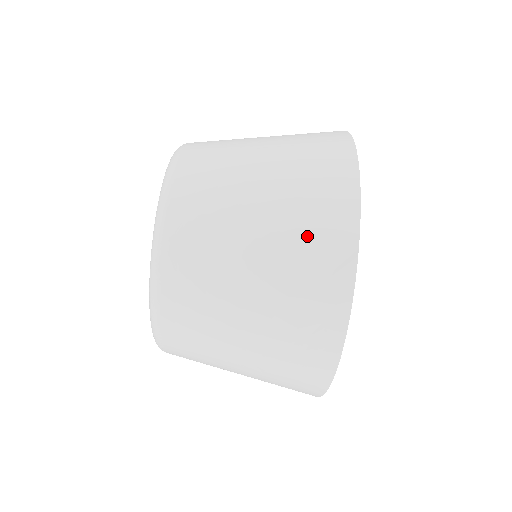
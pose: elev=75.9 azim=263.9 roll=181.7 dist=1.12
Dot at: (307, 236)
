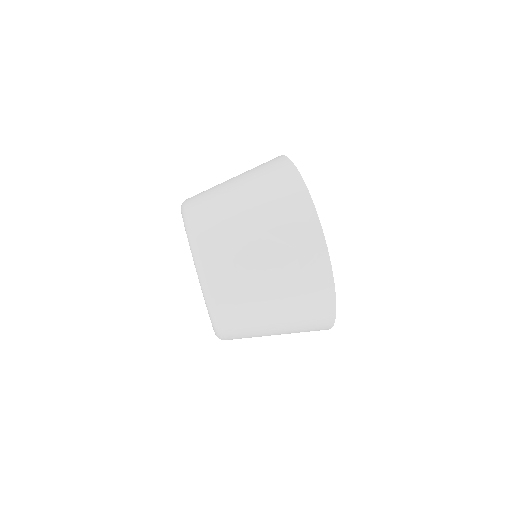
Dot at: (283, 213)
